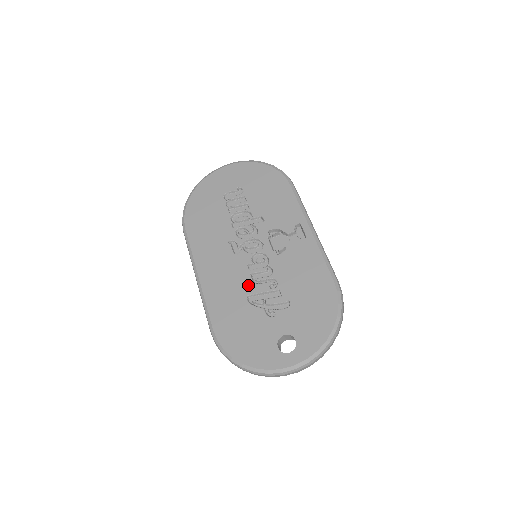
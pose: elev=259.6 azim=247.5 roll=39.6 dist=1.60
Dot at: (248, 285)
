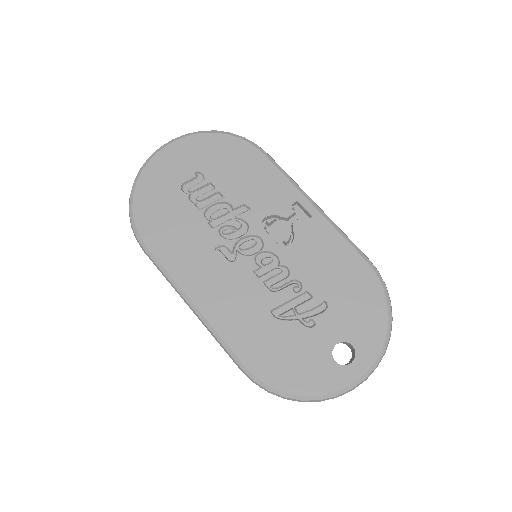
Dot at: (266, 297)
